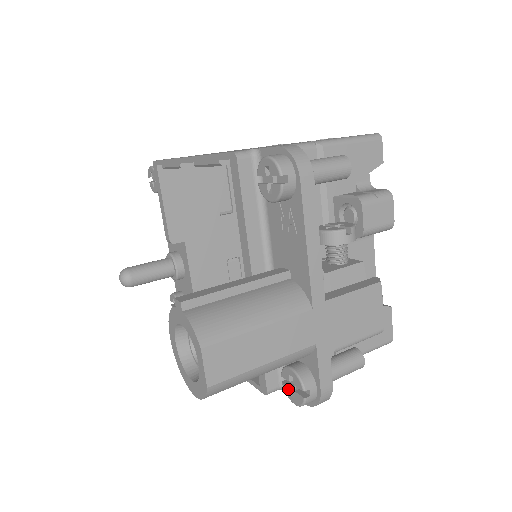
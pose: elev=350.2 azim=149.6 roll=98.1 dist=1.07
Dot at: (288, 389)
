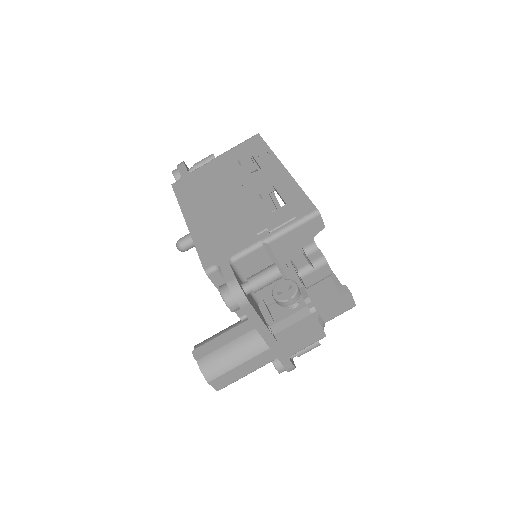
Dot at: occluded
